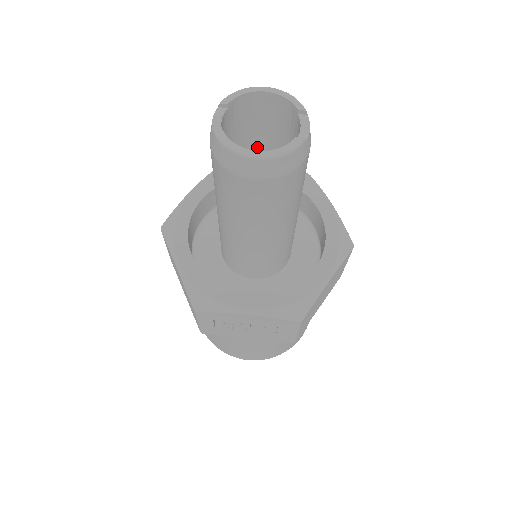
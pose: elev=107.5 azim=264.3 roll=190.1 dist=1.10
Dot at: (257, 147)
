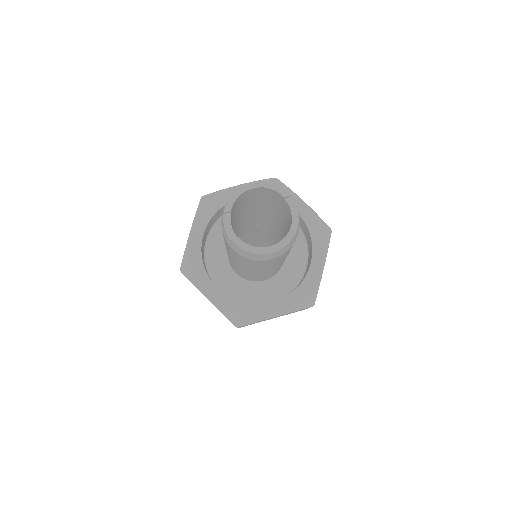
Dot at: (248, 208)
